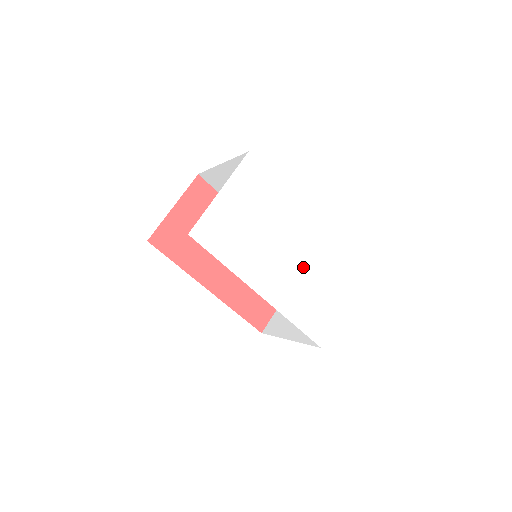
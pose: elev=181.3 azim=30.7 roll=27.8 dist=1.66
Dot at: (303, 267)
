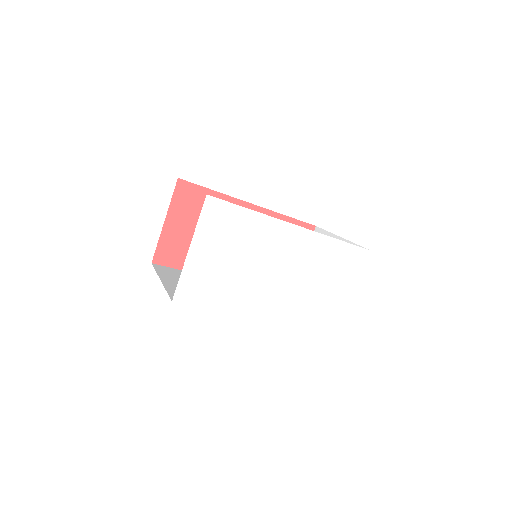
Dot at: (299, 276)
